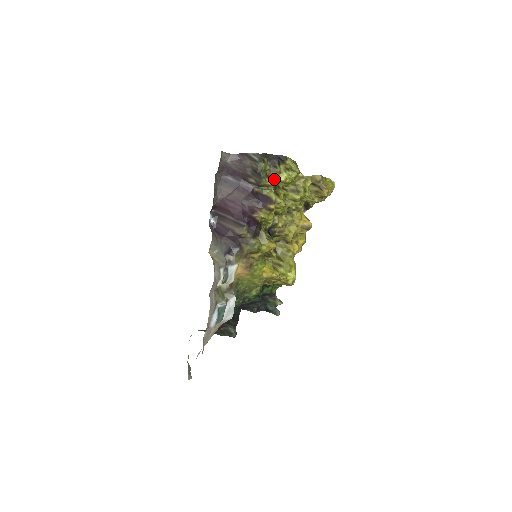
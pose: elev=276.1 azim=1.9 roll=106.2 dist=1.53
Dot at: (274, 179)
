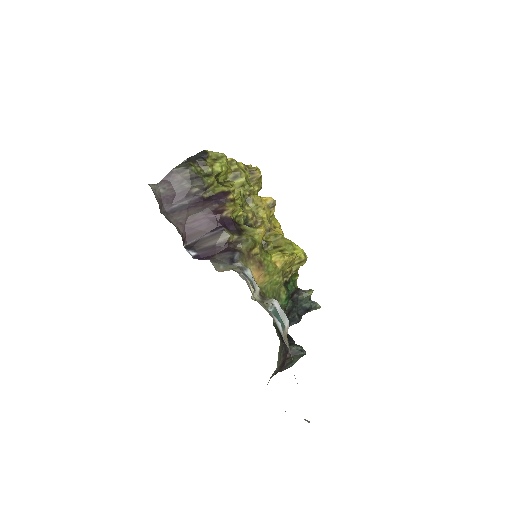
Dot at: (212, 175)
